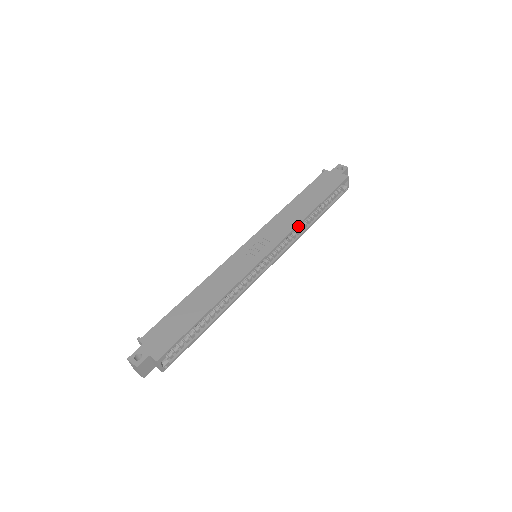
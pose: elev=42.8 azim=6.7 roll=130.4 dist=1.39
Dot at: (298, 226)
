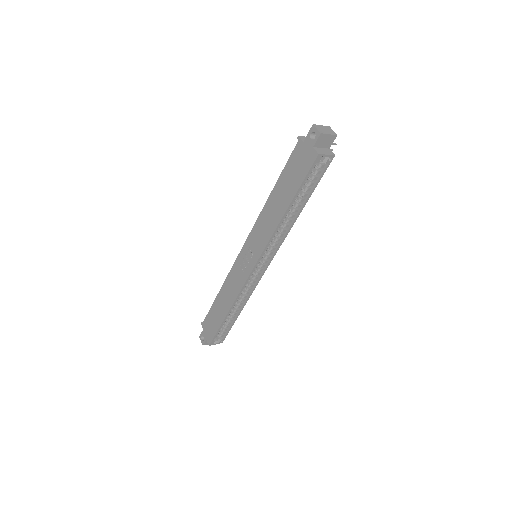
Dot at: (274, 234)
